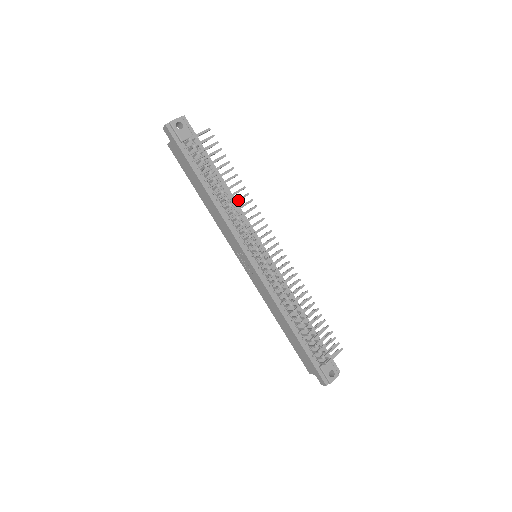
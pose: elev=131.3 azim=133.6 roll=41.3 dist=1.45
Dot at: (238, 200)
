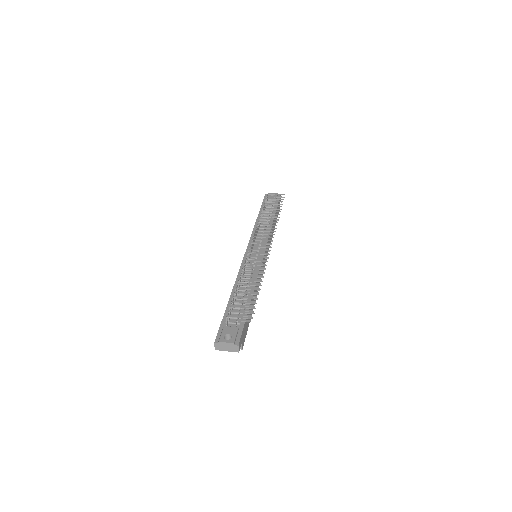
Dot at: (267, 219)
